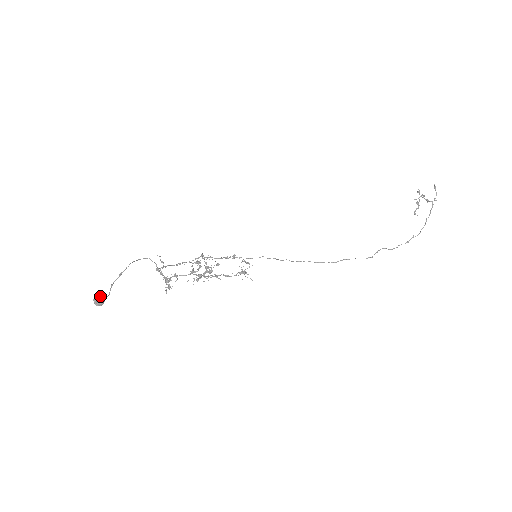
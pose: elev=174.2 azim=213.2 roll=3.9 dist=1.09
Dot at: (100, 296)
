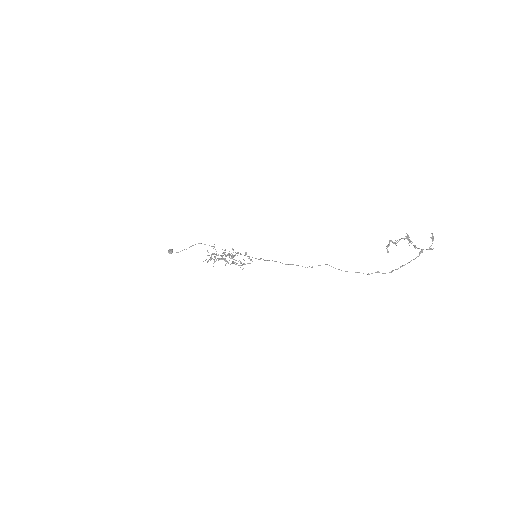
Dot at: (172, 249)
